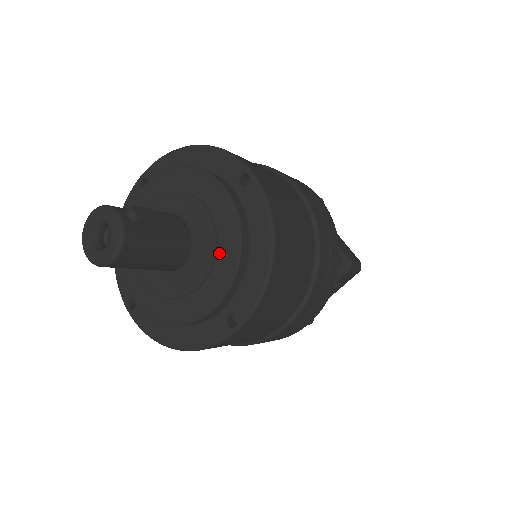
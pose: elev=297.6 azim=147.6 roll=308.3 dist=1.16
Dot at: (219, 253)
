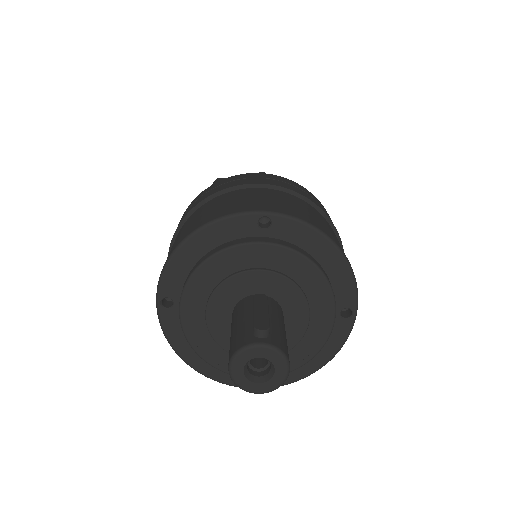
Dot at: (304, 286)
